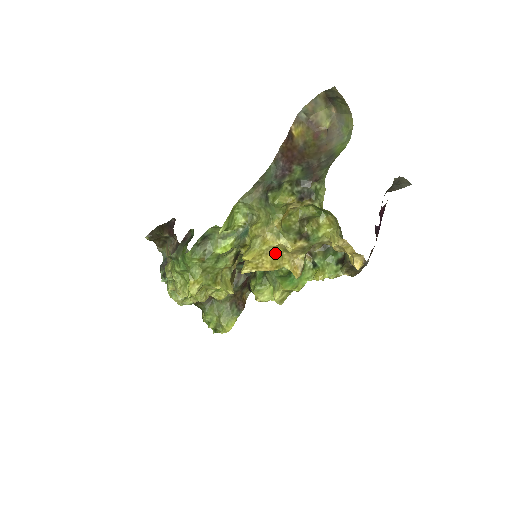
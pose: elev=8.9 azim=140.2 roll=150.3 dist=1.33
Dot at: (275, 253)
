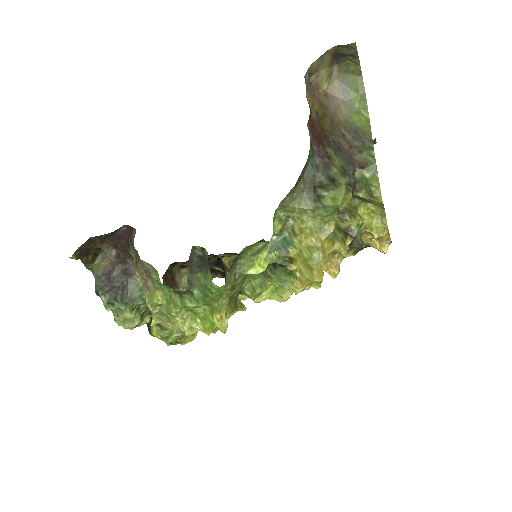
Dot at: occluded
